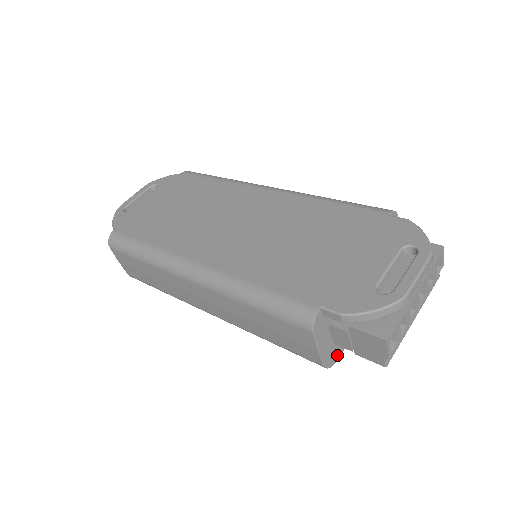
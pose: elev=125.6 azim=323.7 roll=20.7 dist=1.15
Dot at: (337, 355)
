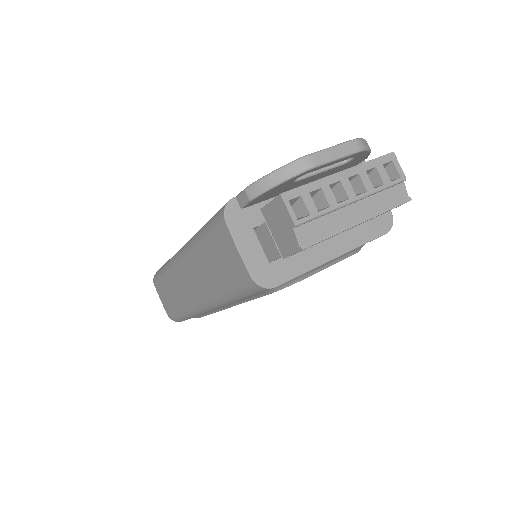
Dot at: (277, 278)
